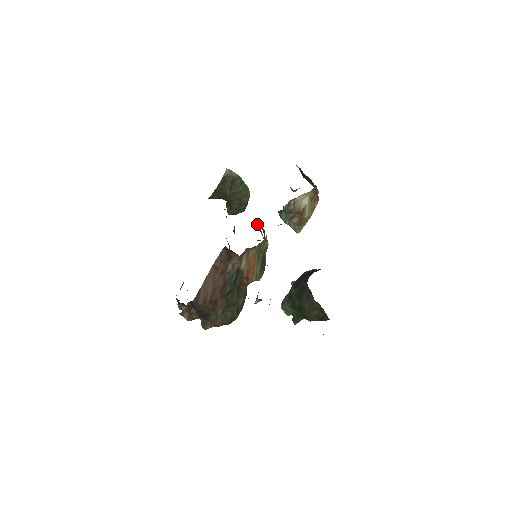
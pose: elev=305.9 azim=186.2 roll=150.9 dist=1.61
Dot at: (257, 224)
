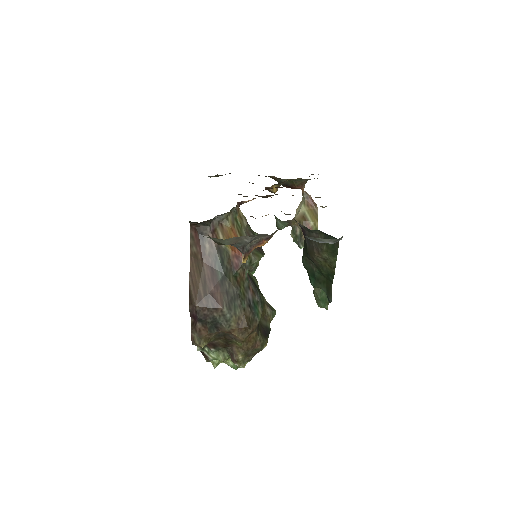
Dot at: occluded
